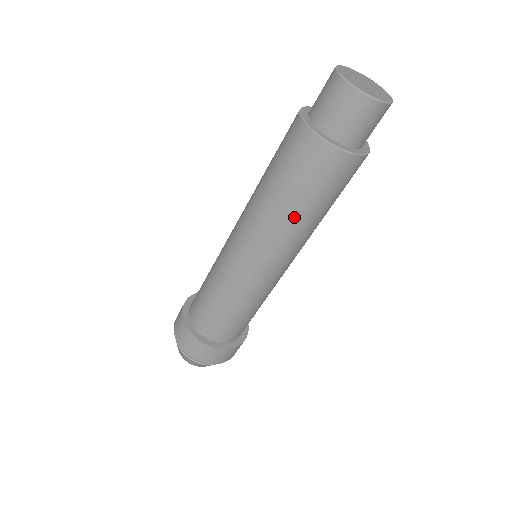
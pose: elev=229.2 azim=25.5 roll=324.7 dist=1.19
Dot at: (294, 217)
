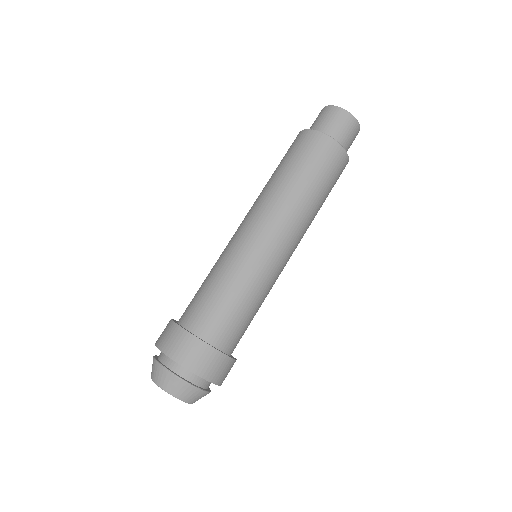
Dot at: (274, 180)
